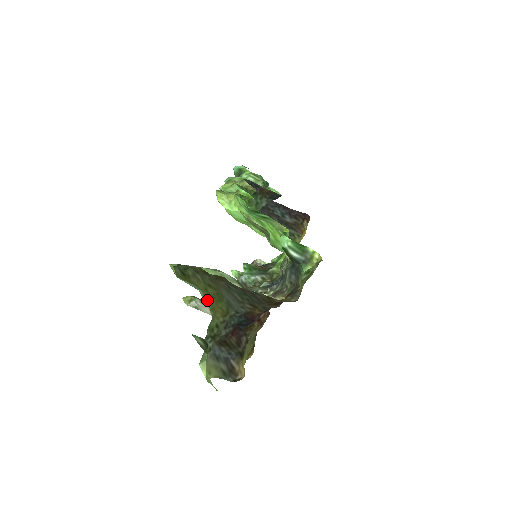
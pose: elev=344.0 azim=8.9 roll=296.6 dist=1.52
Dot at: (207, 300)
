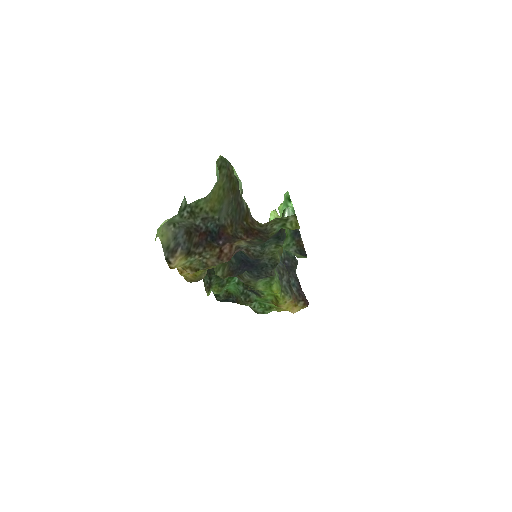
Dot at: (214, 192)
